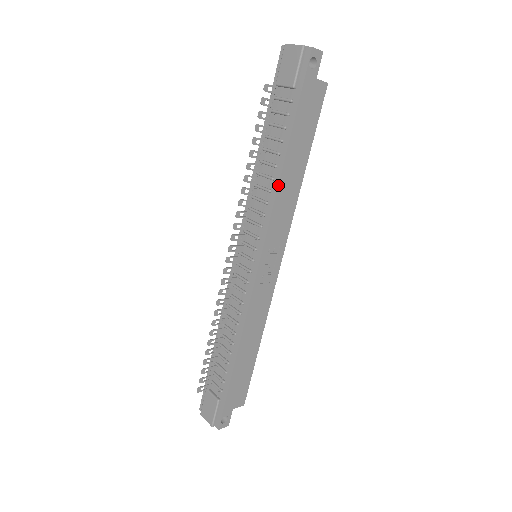
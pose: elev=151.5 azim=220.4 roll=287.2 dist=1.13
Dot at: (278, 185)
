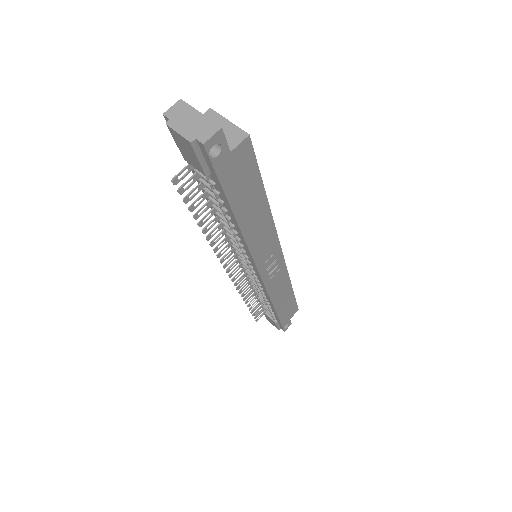
Dot at: (244, 240)
